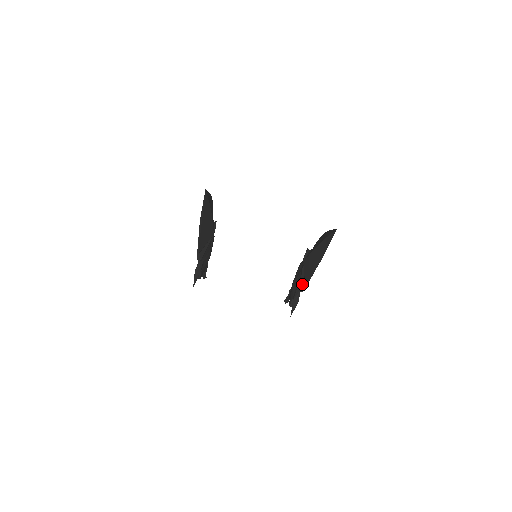
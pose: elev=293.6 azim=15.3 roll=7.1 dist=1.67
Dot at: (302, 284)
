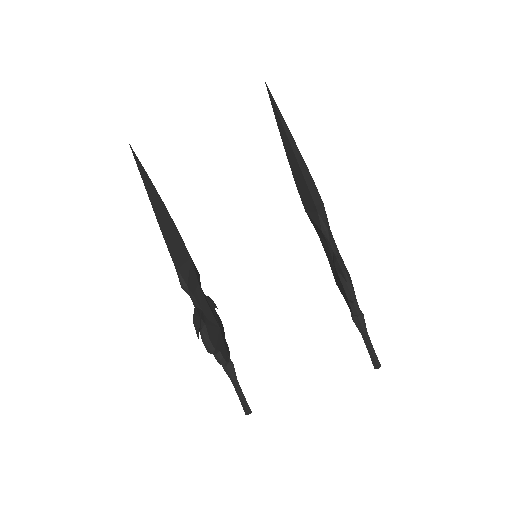
Dot at: (317, 220)
